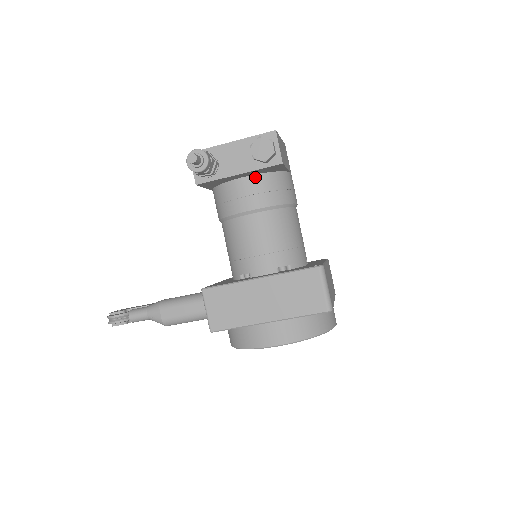
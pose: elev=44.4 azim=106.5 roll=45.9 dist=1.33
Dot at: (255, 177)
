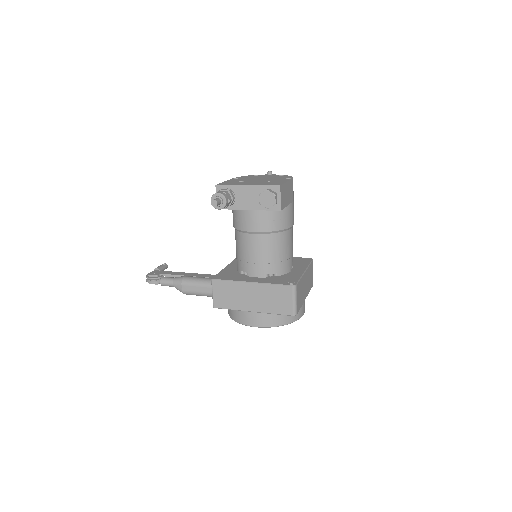
Dot at: occluded
